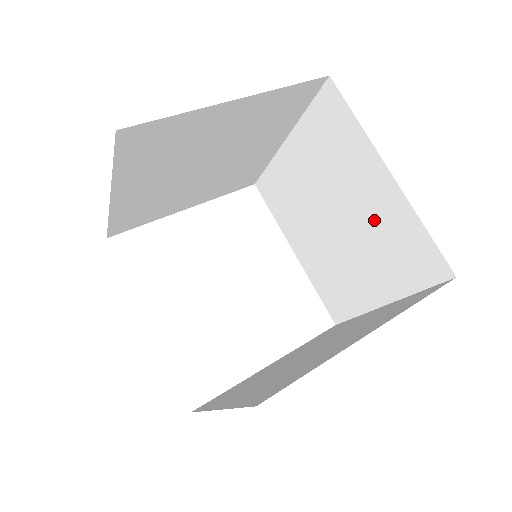
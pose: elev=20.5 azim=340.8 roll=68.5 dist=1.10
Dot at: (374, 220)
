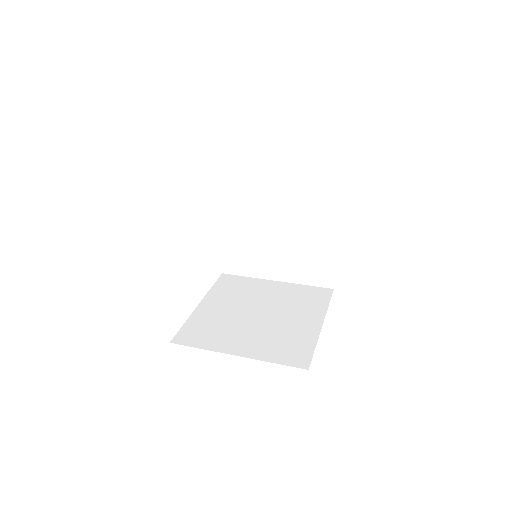
Dot at: (307, 245)
